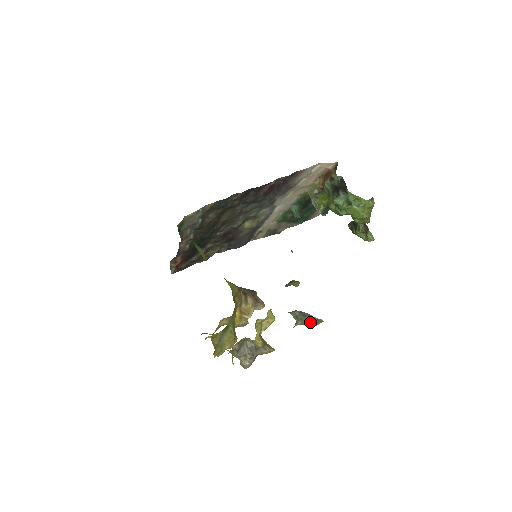
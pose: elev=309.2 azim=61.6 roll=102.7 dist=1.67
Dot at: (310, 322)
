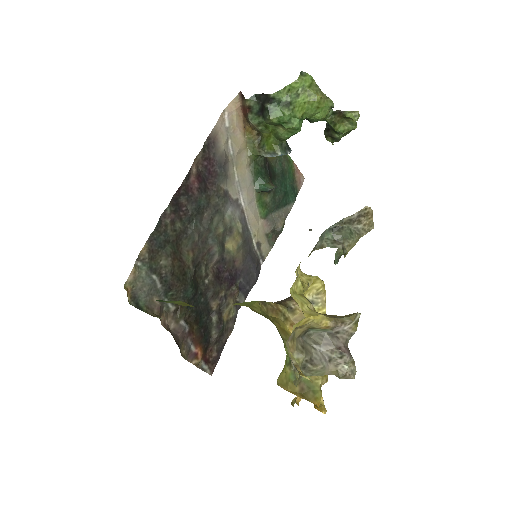
Dot at: (359, 231)
